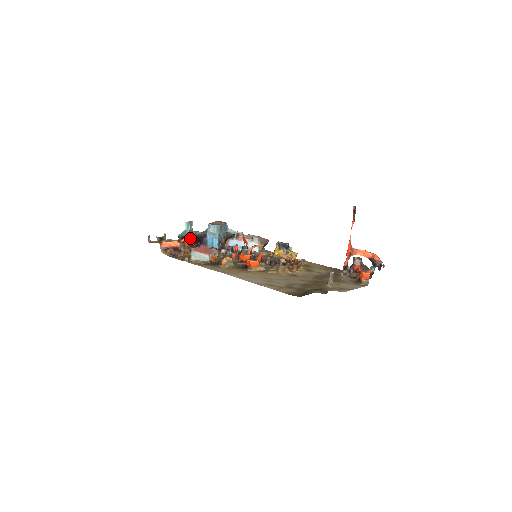
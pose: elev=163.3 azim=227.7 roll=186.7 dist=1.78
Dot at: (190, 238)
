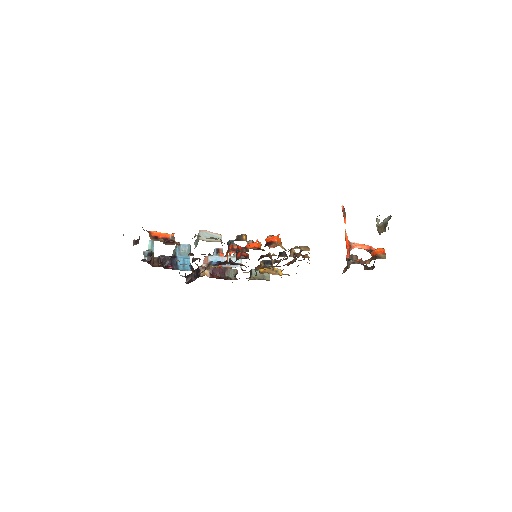
Dot at: (153, 261)
